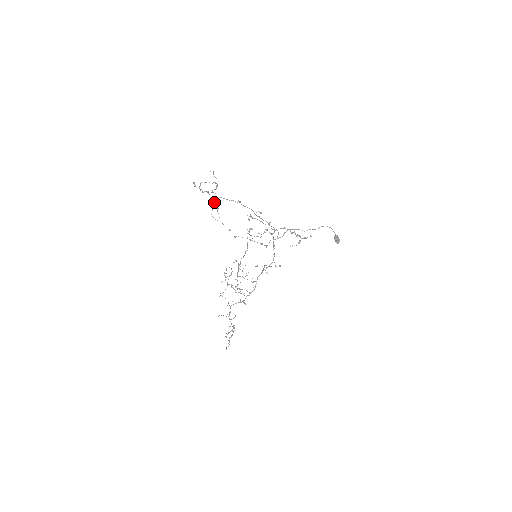
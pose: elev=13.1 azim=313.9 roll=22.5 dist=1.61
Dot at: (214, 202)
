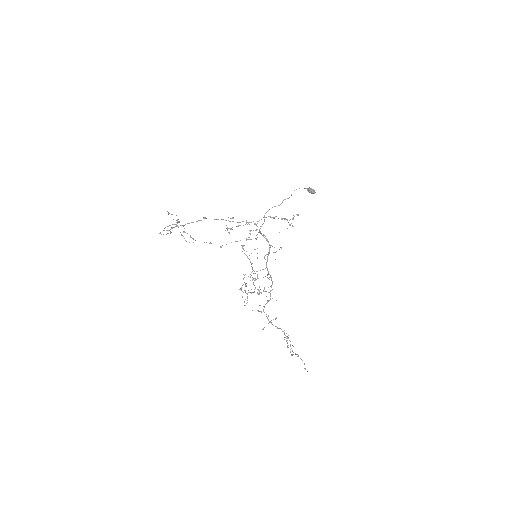
Dot at: (183, 232)
